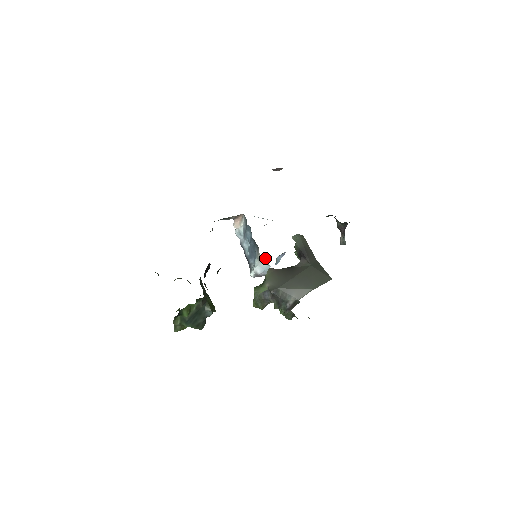
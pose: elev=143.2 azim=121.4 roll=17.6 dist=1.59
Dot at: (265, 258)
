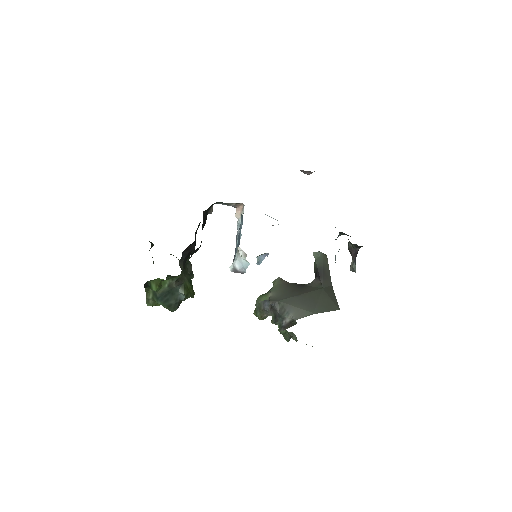
Dot at: (243, 252)
